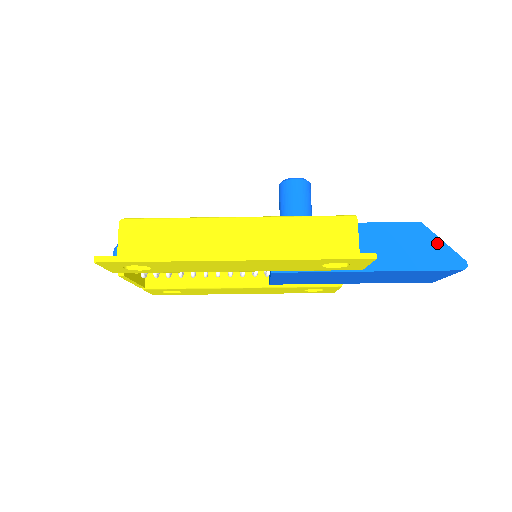
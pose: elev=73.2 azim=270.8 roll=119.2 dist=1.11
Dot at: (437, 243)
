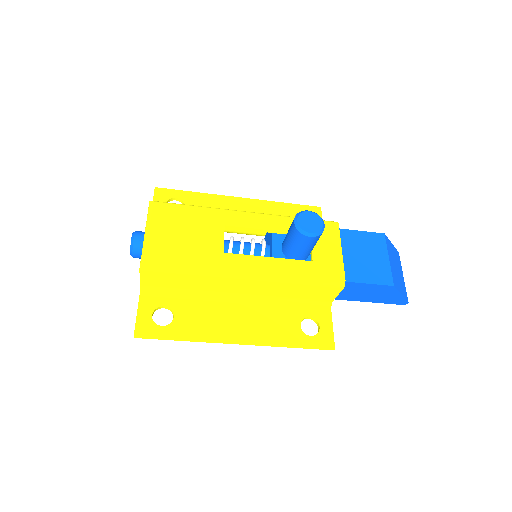
Dot at: (396, 295)
